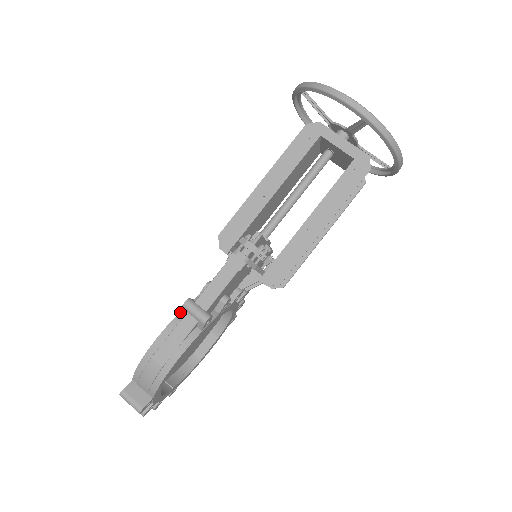
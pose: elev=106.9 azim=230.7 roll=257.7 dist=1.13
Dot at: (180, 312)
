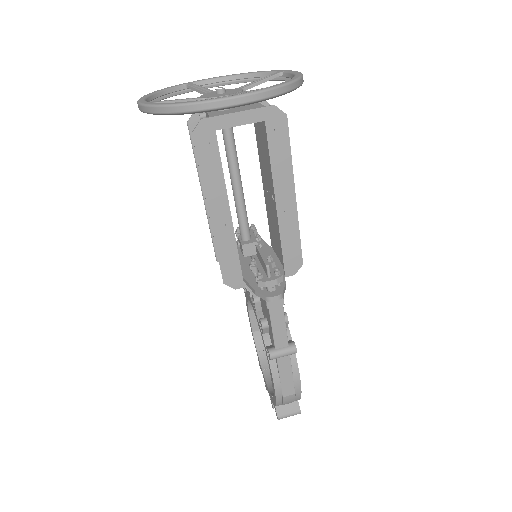
Dot at: (269, 360)
